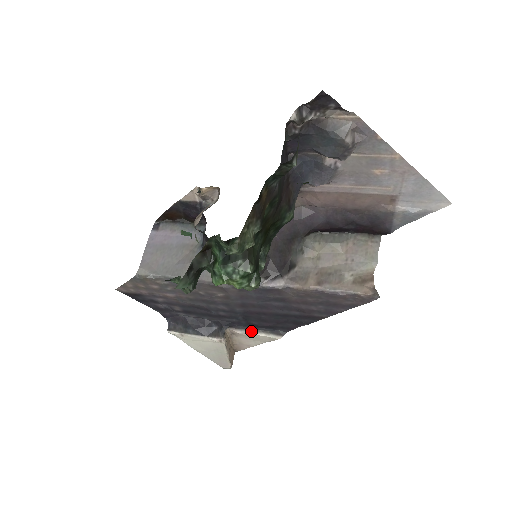
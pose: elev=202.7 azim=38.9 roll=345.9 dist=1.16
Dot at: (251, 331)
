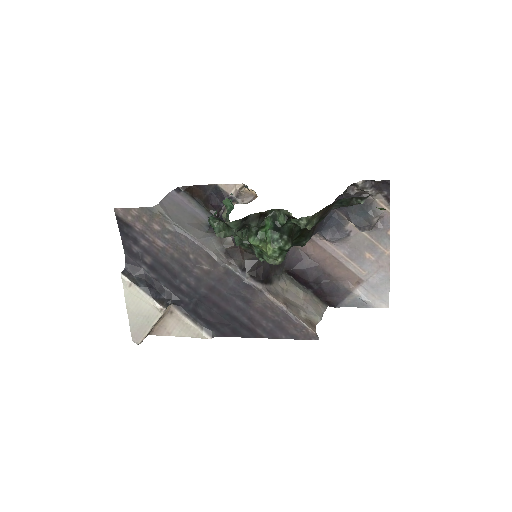
Dot at: (189, 318)
